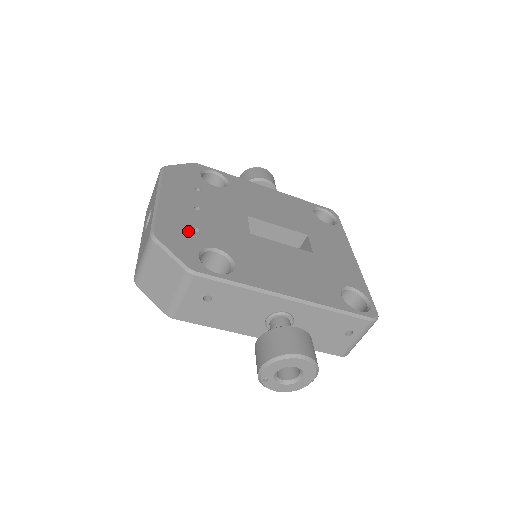
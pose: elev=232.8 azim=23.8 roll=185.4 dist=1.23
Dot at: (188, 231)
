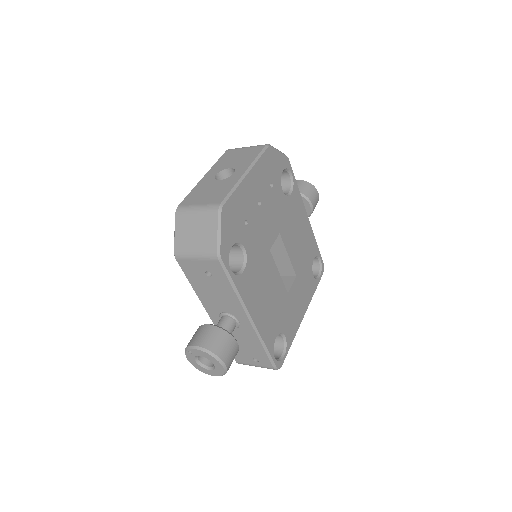
Dot at: (241, 220)
